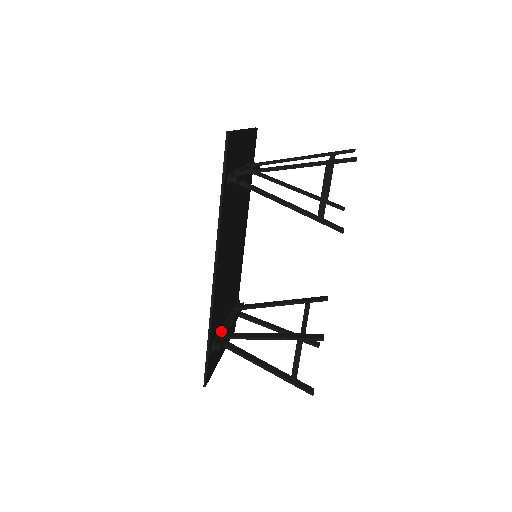
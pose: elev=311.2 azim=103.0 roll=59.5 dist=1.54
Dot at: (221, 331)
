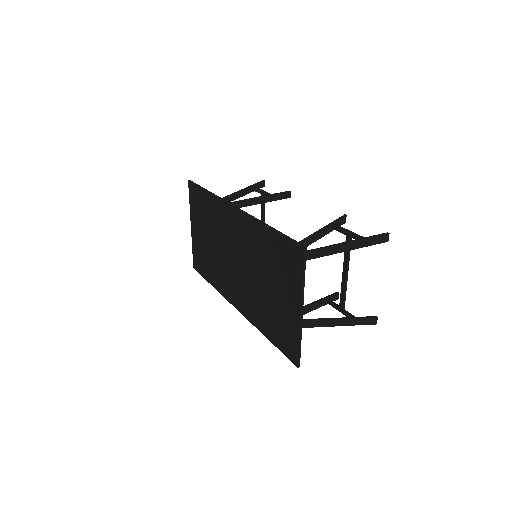
Dot at: occluded
